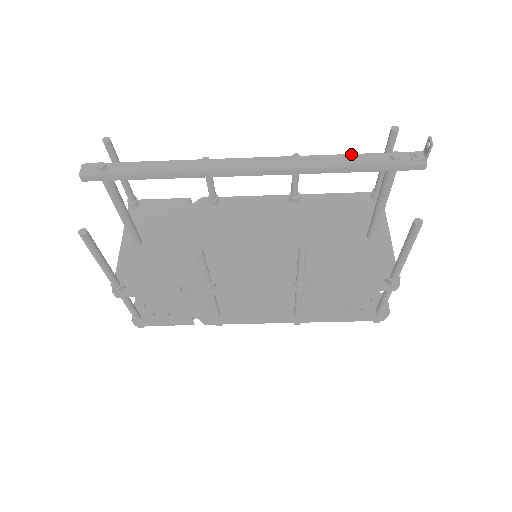
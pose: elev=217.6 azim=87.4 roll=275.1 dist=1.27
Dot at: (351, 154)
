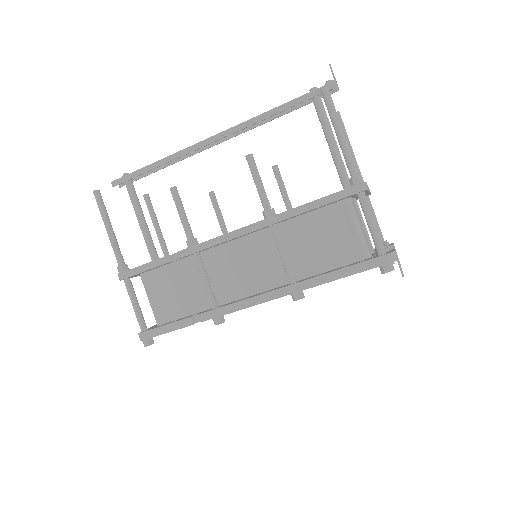
Dot at: occluded
